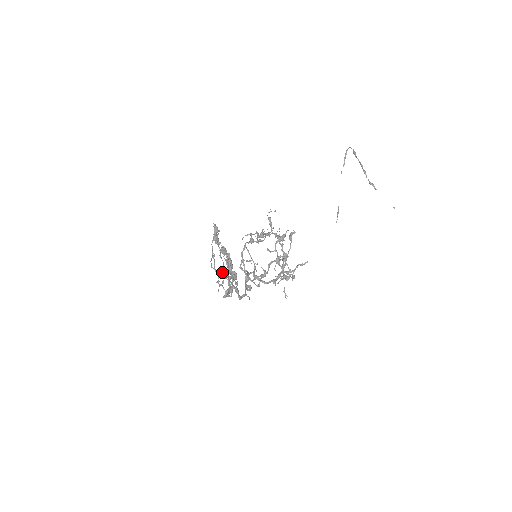
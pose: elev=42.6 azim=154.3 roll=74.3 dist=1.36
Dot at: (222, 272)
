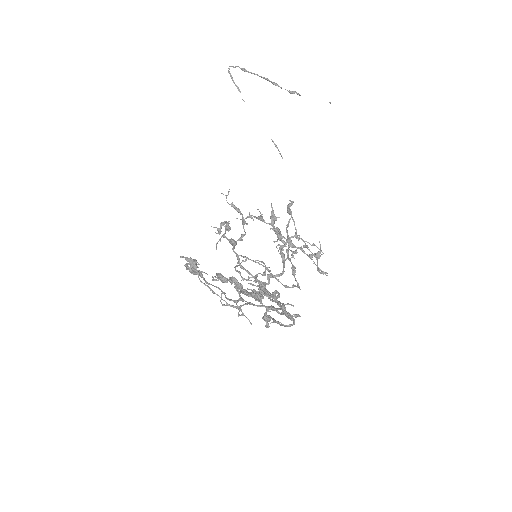
Dot at: (227, 299)
